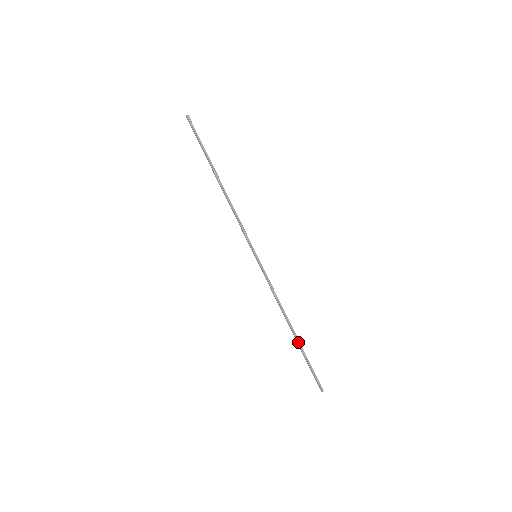
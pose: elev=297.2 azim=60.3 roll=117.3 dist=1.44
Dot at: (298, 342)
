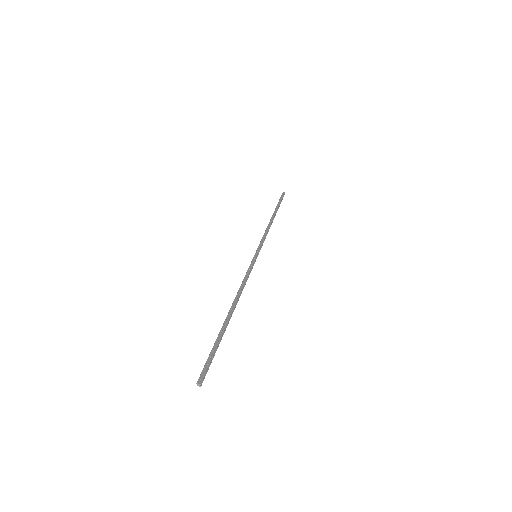
Dot at: occluded
